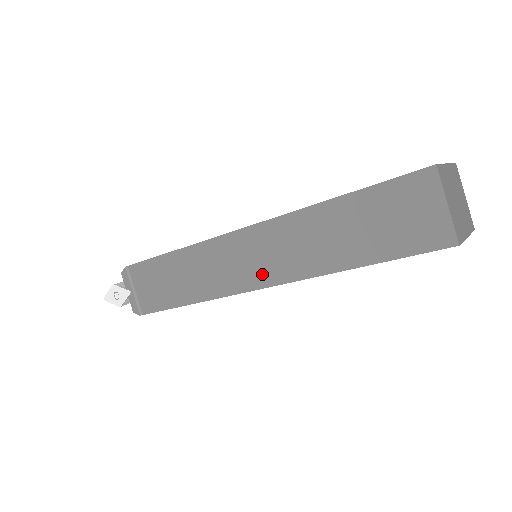
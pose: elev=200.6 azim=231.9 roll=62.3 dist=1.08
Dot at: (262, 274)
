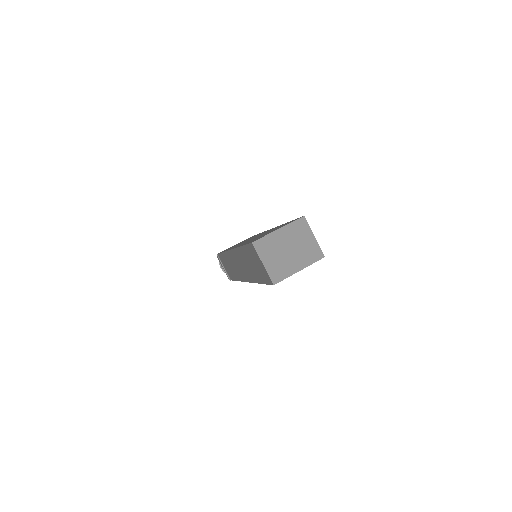
Dot at: (244, 275)
